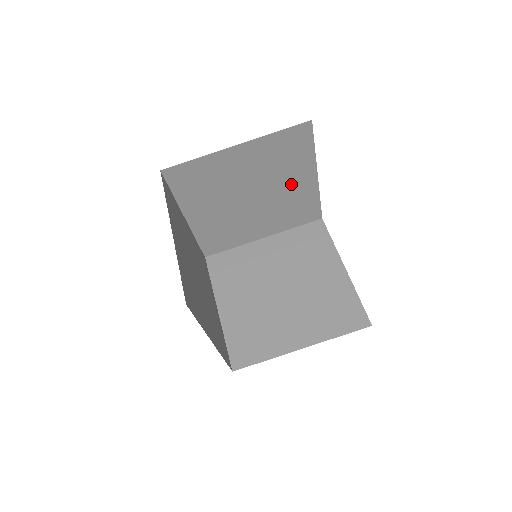
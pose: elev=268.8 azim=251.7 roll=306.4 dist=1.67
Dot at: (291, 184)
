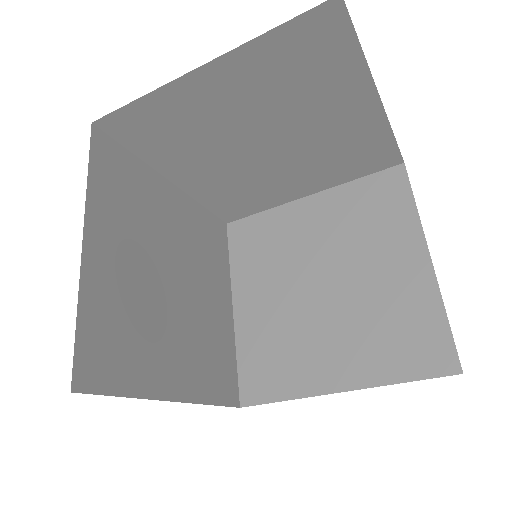
Dot at: occluded
